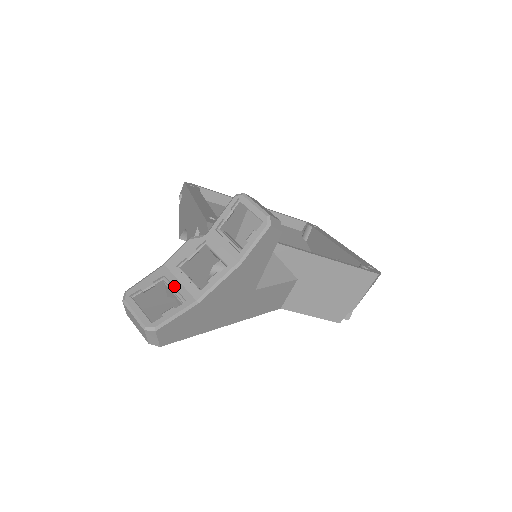
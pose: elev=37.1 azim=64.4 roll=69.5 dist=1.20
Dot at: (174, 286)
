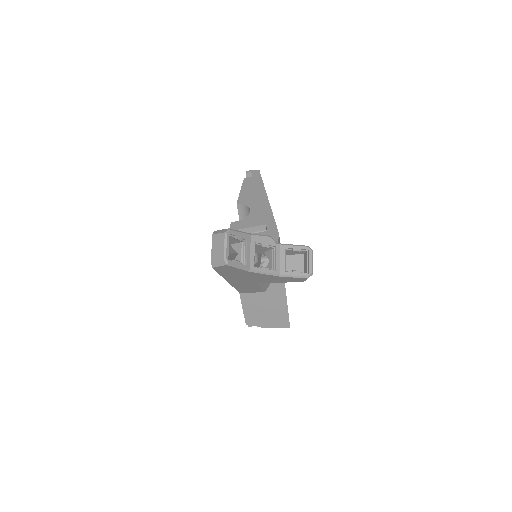
Dot at: (247, 251)
